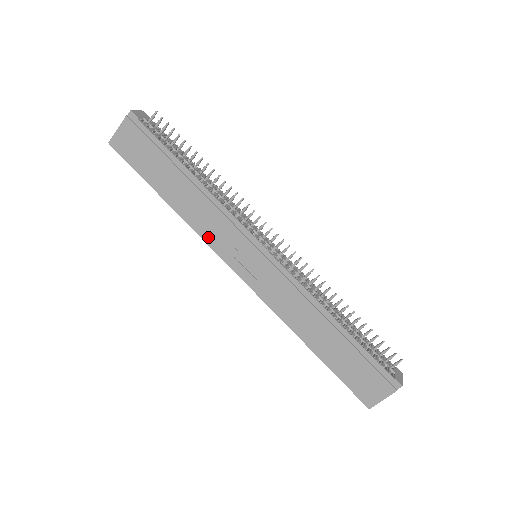
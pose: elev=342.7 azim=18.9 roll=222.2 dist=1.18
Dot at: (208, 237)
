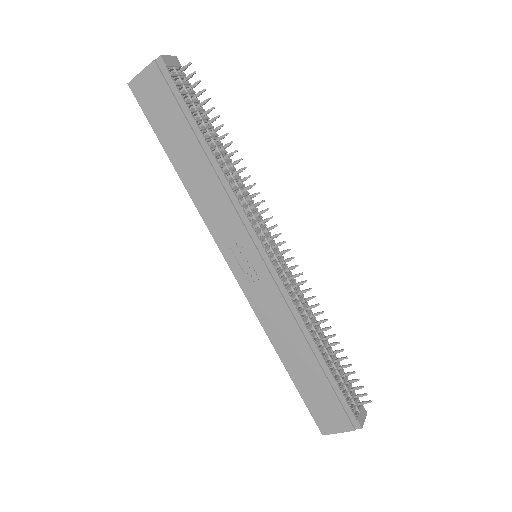
Dot at: (211, 222)
